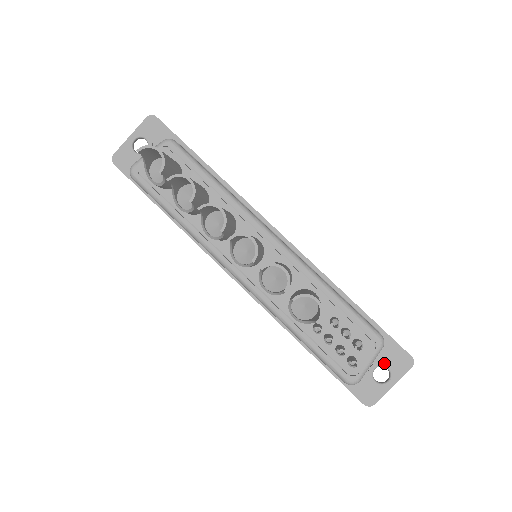
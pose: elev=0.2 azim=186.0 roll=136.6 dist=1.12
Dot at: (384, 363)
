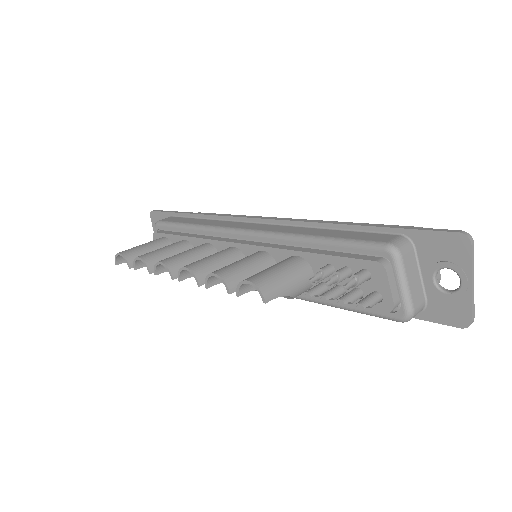
Dot at: (436, 265)
